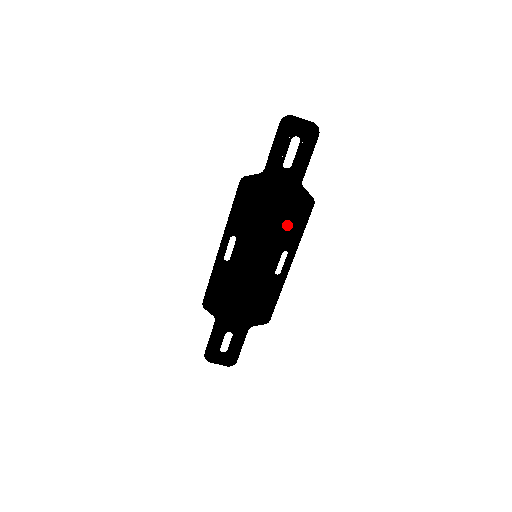
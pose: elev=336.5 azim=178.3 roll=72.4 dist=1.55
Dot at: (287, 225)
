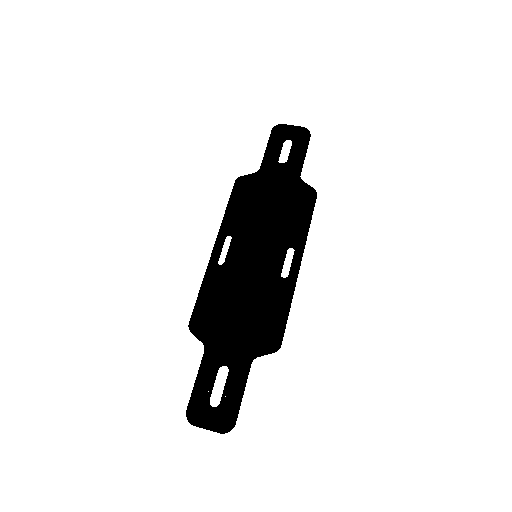
Dot at: (289, 215)
